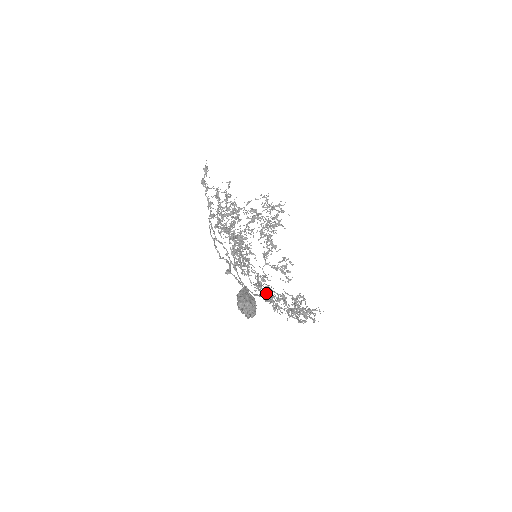
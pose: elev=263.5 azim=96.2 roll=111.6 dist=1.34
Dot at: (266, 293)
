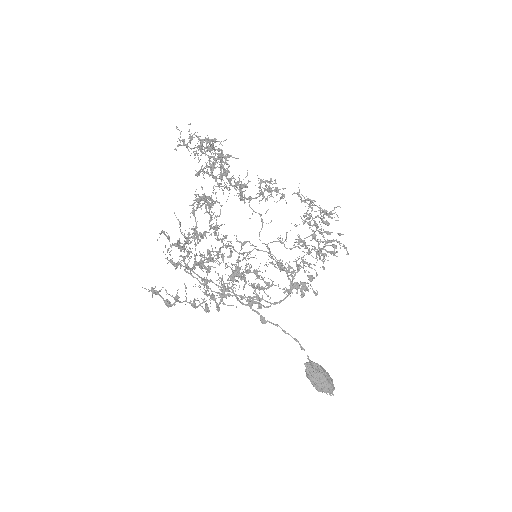
Dot at: (298, 288)
